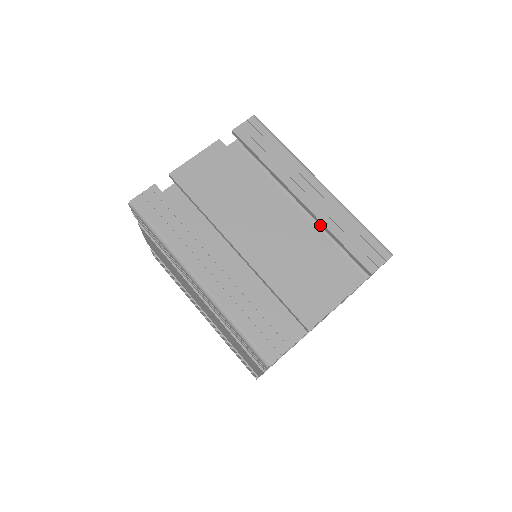
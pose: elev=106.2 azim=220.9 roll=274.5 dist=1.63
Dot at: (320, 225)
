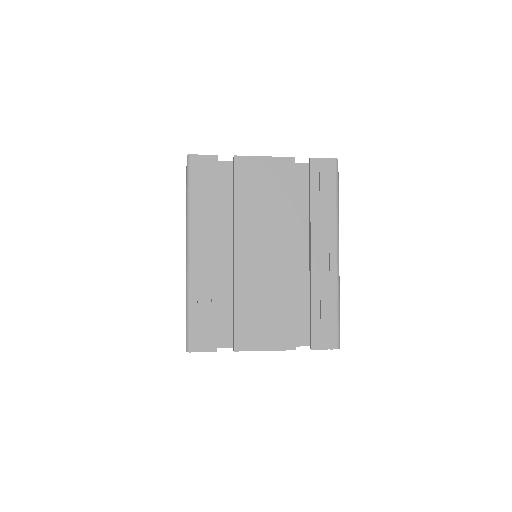
Dot at: occluded
